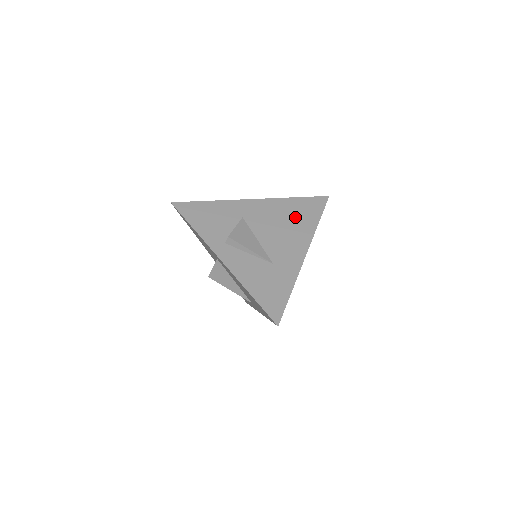
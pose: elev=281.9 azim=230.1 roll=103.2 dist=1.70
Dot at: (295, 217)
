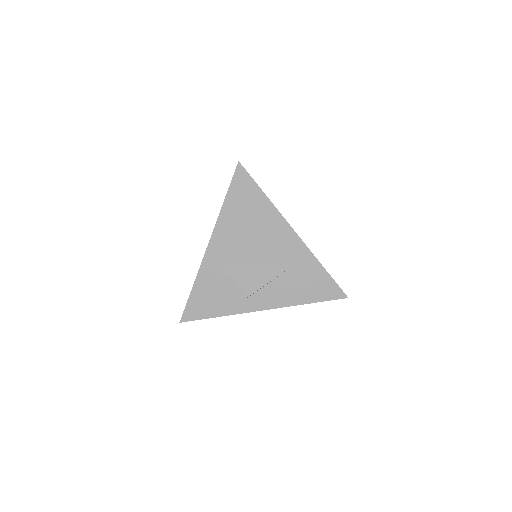
Dot at: (249, 216)
